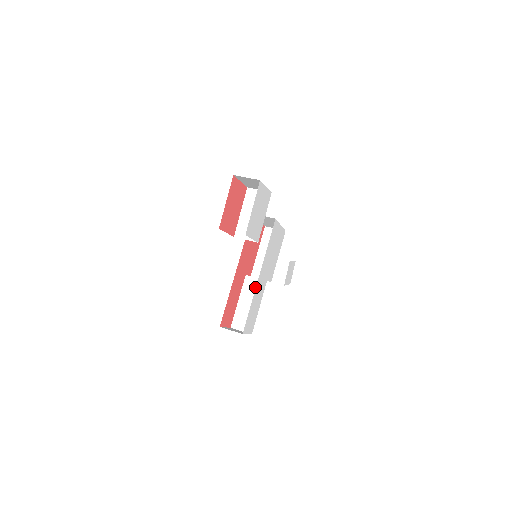
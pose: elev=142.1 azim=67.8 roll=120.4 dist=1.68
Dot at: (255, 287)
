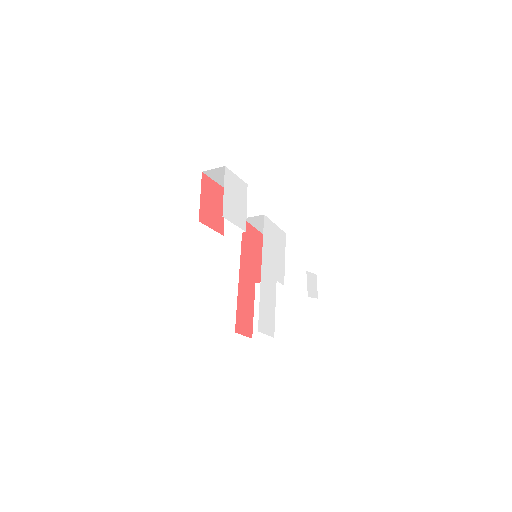
Dot at: occluded
